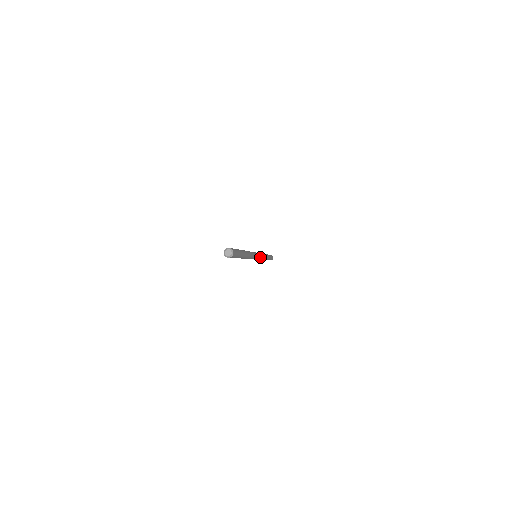
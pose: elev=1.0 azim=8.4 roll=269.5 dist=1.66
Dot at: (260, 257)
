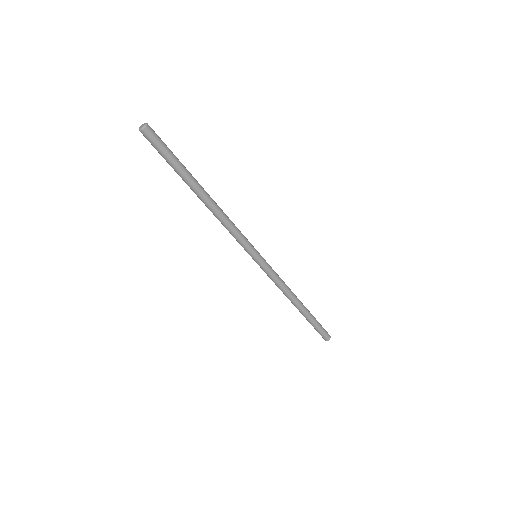
Dot at: (265, 264)
